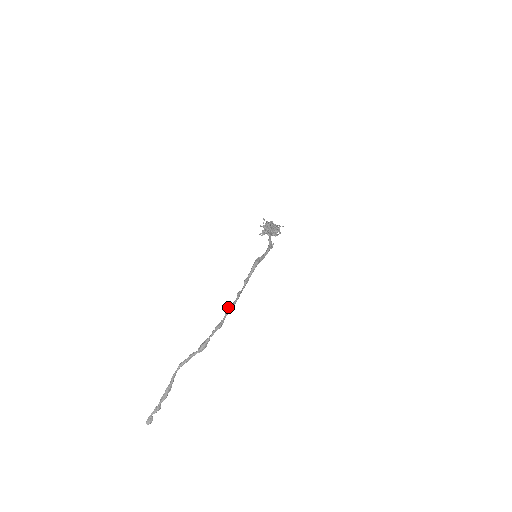
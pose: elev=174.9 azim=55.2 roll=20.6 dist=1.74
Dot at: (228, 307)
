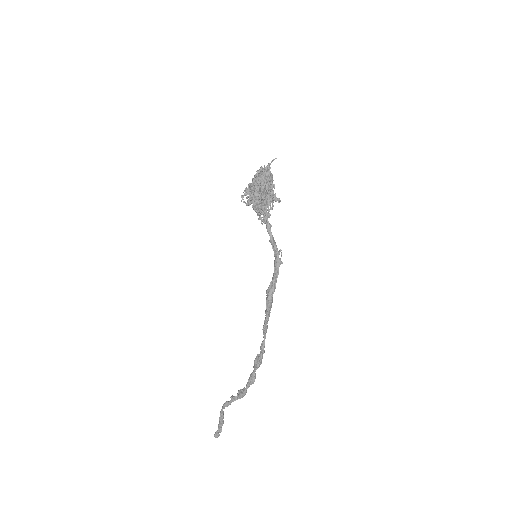
Dot at: (254, 362)
